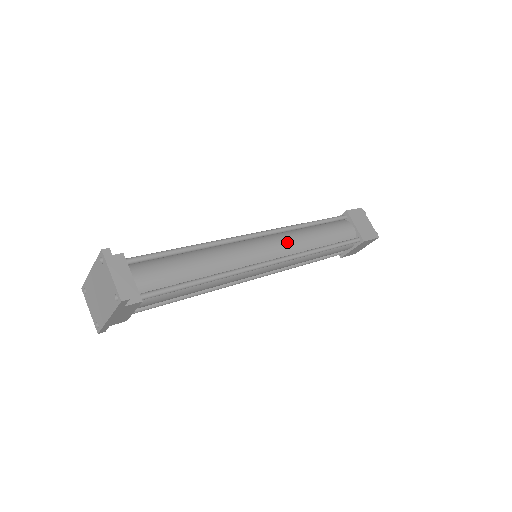
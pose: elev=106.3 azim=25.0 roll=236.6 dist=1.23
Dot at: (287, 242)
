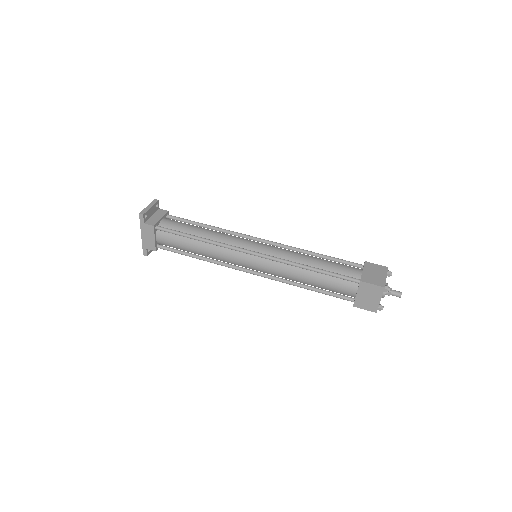
Dot at: (279, 250)
